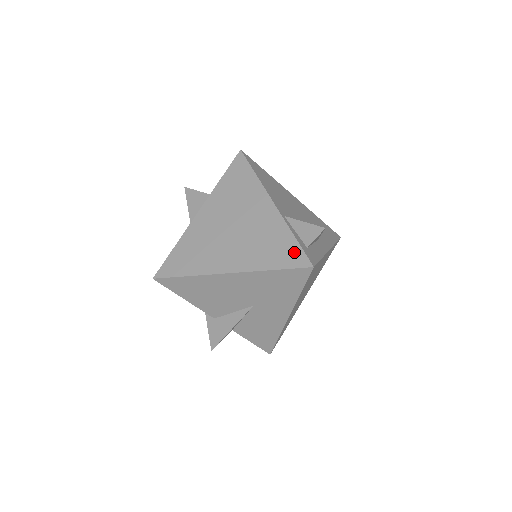
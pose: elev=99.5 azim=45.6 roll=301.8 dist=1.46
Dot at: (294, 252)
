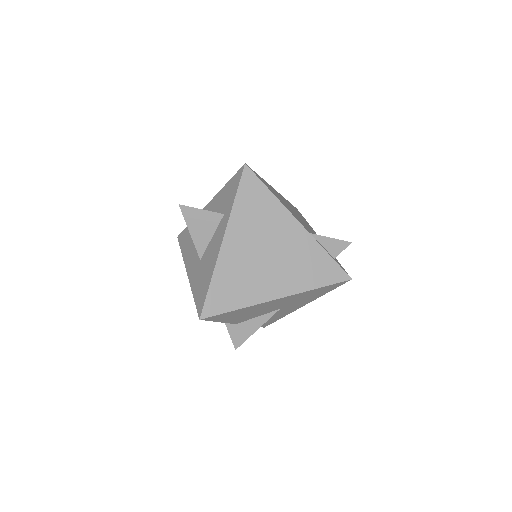
Dot at: (333, 269)
